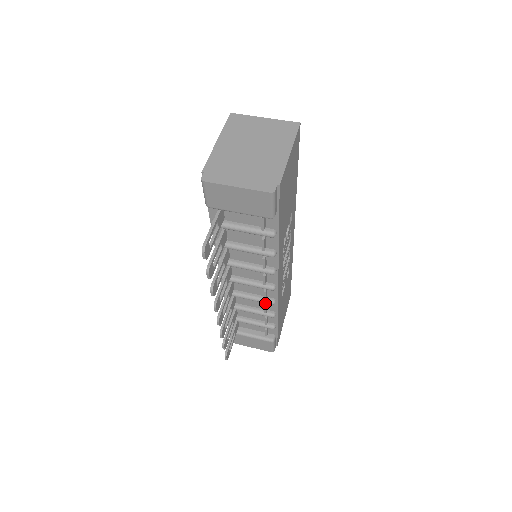
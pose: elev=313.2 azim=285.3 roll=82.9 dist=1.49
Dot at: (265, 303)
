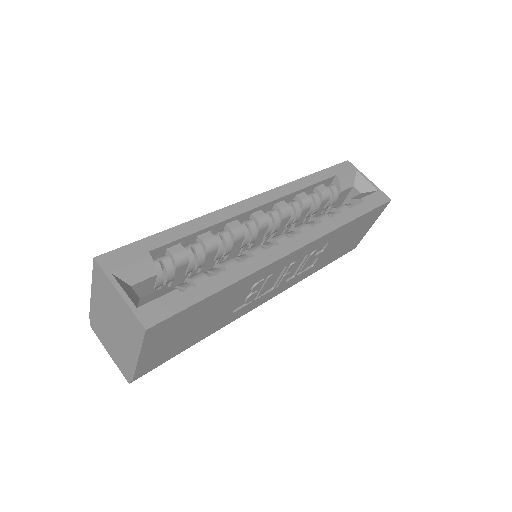
Dot at: occluded
